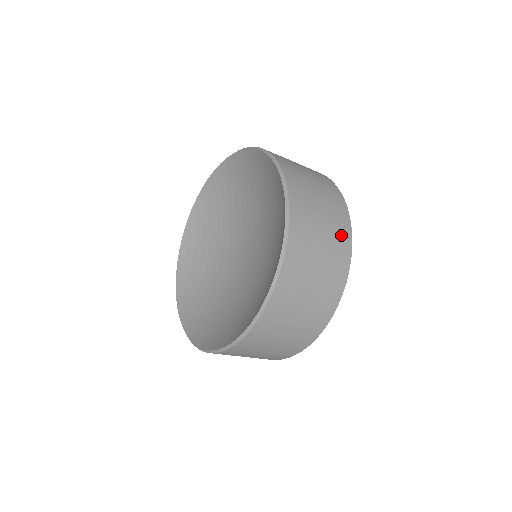
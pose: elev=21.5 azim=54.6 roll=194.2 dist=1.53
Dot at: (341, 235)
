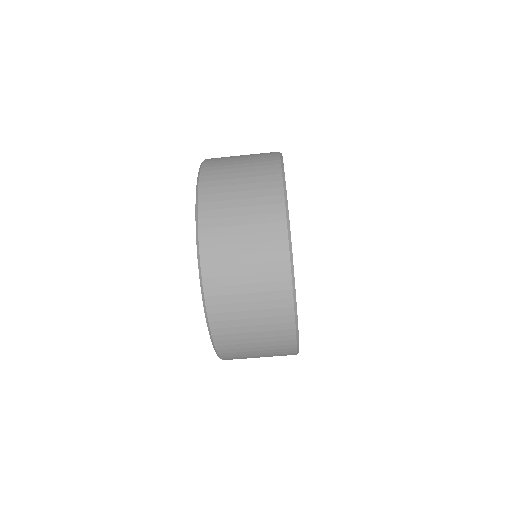
Dot at: occluded
